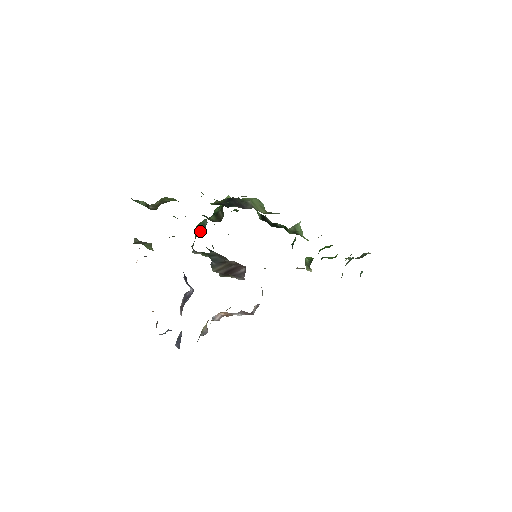
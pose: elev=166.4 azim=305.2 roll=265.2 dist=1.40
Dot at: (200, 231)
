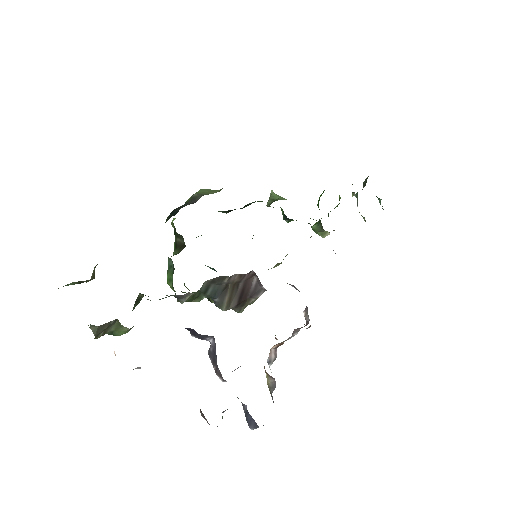
Dot at: (172, 276)
